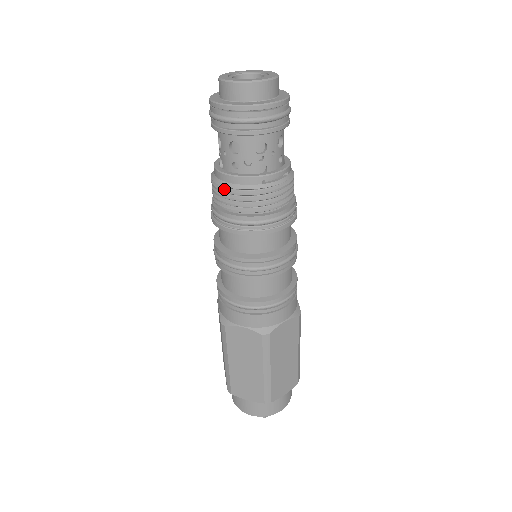
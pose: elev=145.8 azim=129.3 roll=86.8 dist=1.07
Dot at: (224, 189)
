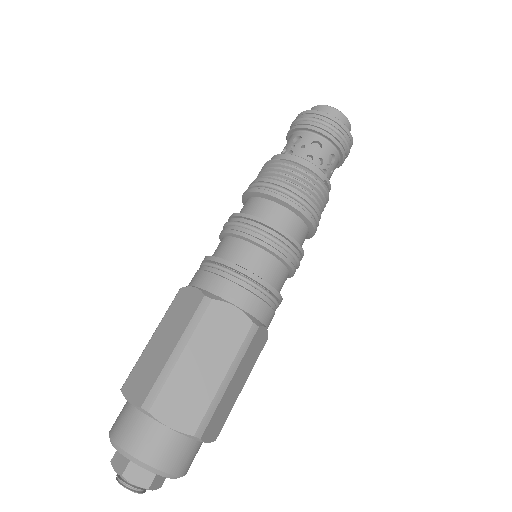
Dot at: (295, 166)
